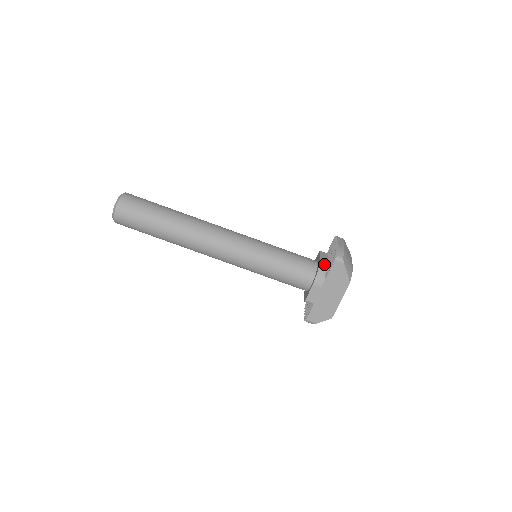
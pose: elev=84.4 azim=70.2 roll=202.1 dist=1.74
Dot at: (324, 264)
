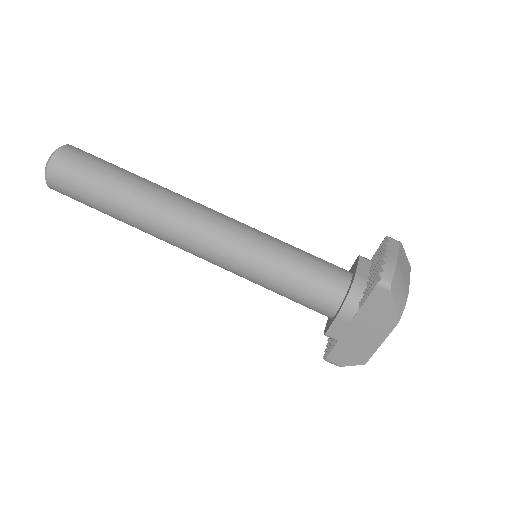
Dot at: (360, 283)
